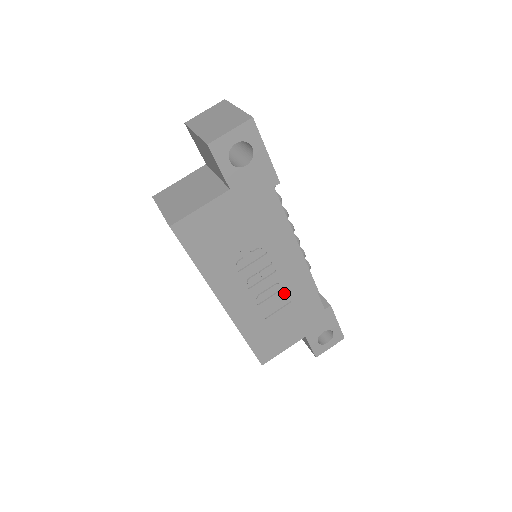
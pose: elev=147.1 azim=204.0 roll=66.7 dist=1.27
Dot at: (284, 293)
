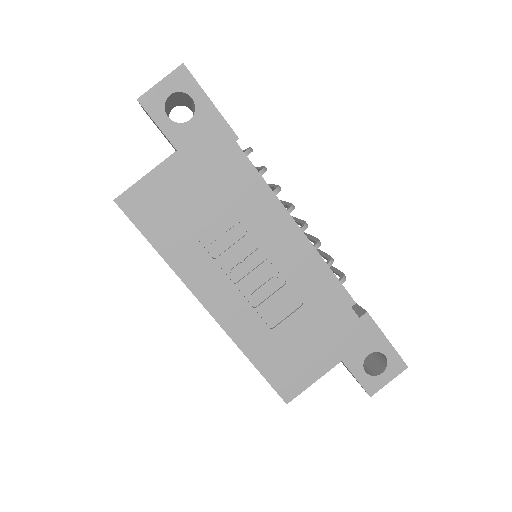
Dot at: (288, 291)
